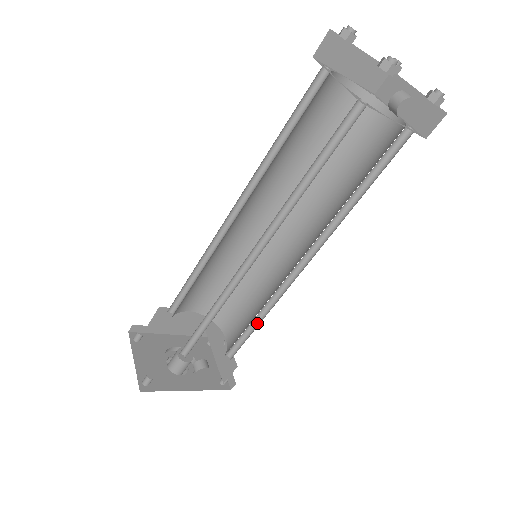
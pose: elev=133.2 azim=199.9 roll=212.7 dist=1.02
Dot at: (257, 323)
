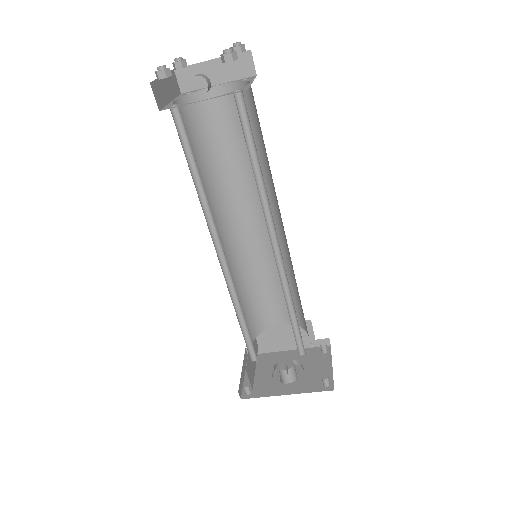
Dot at: occluded
